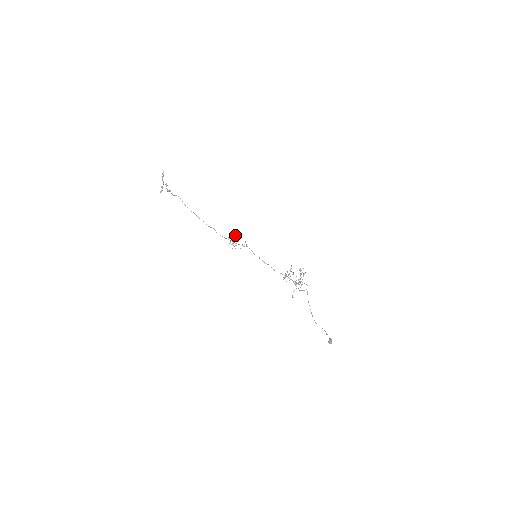
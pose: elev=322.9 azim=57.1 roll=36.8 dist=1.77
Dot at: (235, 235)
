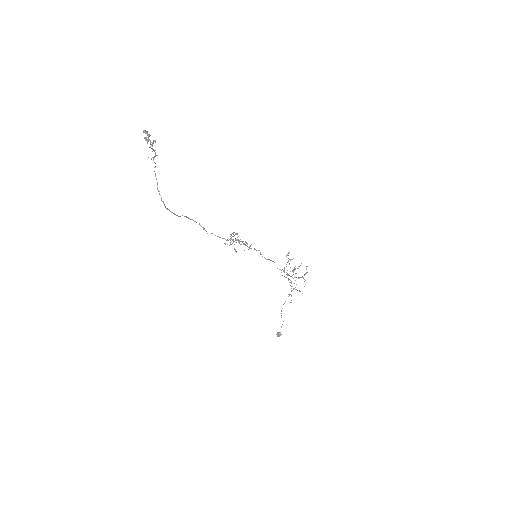
Dot at: occluded
